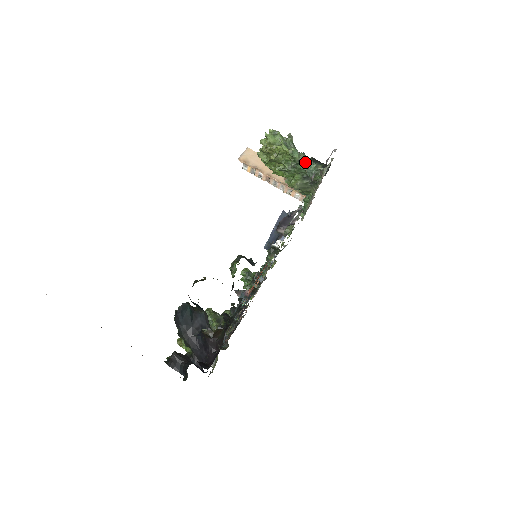
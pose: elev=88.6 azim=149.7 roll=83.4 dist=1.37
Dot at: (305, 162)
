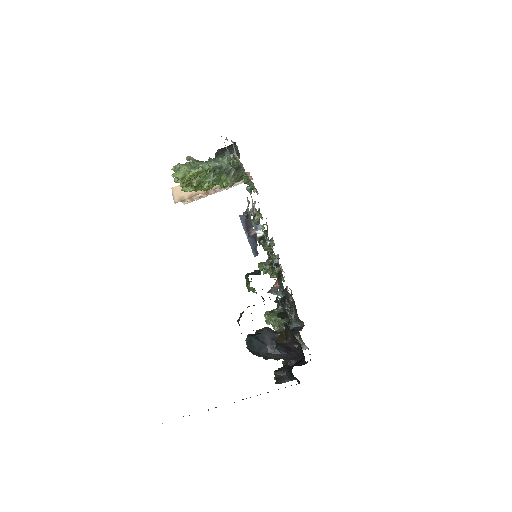
Dot at: (217, 164)
